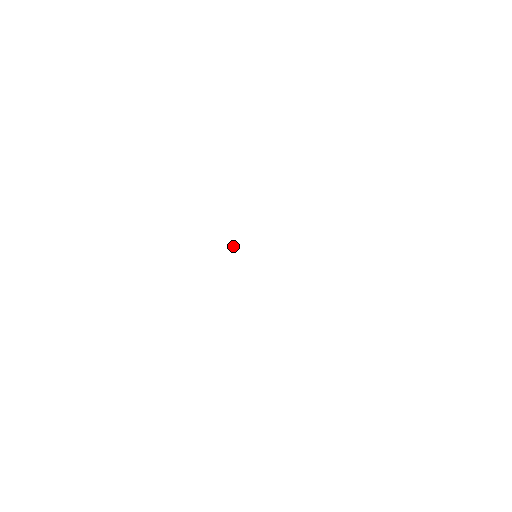
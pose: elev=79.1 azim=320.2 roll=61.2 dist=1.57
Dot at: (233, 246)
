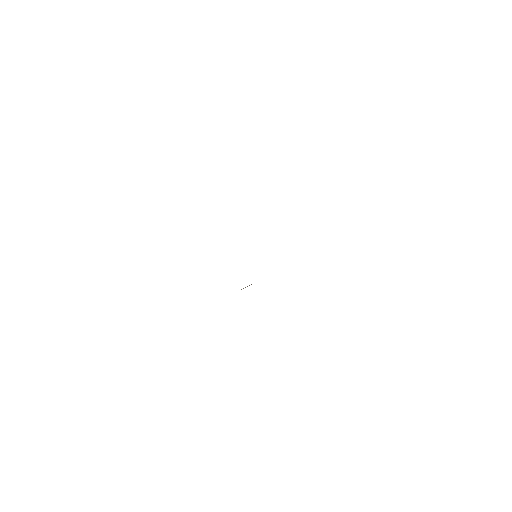
Dot at: occluded
